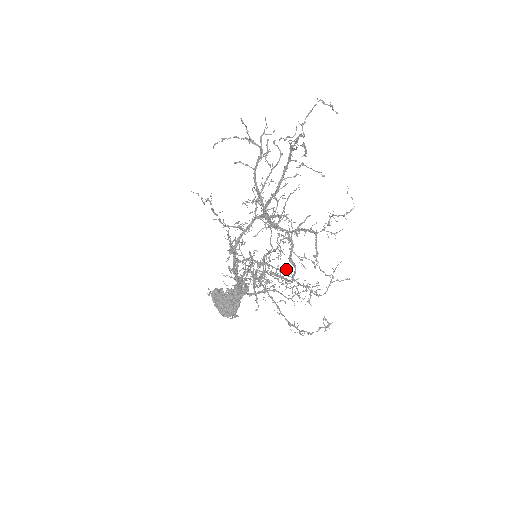
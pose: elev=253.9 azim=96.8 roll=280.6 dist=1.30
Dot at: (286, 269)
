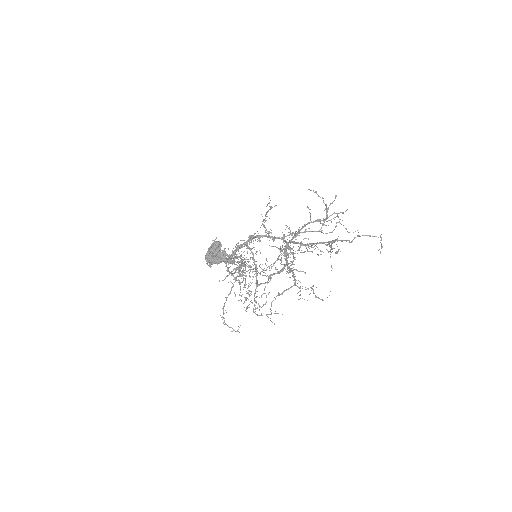
Dot at: occluded
